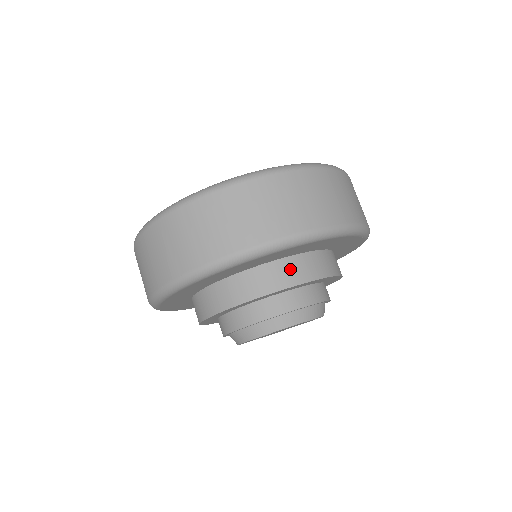
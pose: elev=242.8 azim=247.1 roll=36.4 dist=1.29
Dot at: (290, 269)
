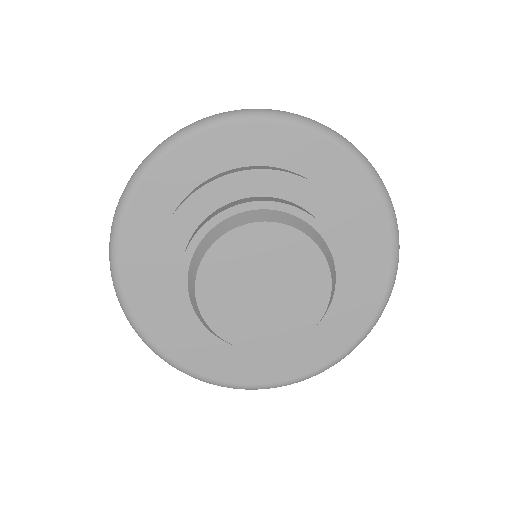
Dot at: (283, 170)
